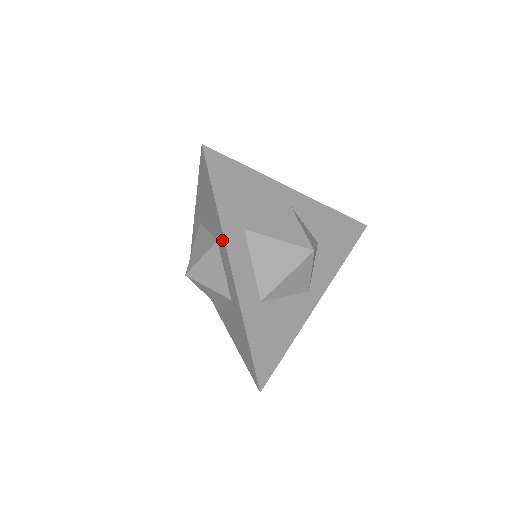
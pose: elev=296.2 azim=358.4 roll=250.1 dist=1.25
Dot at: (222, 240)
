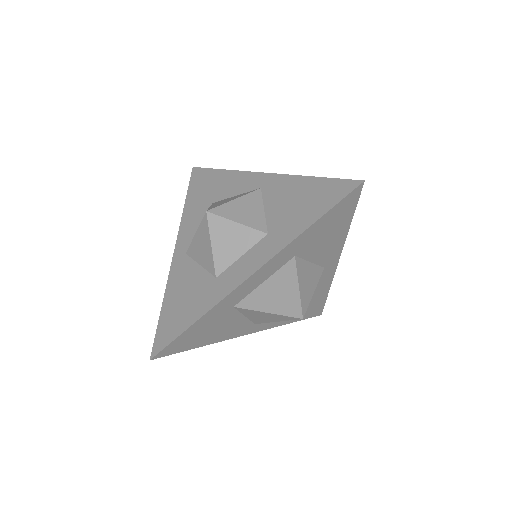
Dot at: (277, 246)
